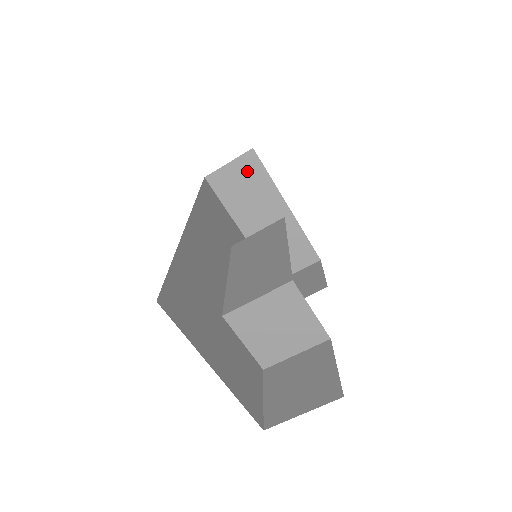
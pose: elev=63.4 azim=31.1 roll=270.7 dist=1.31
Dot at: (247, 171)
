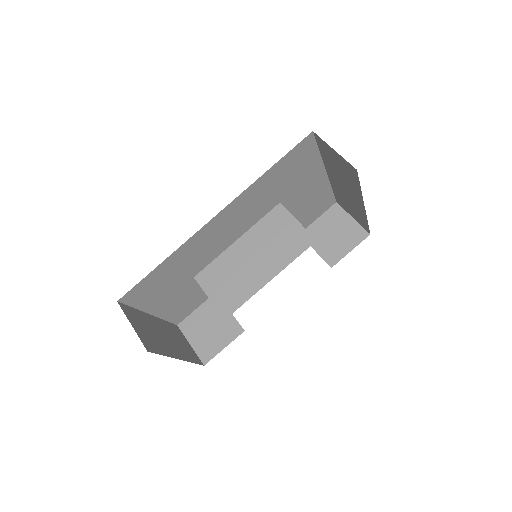
Dot at: (346, 168)
